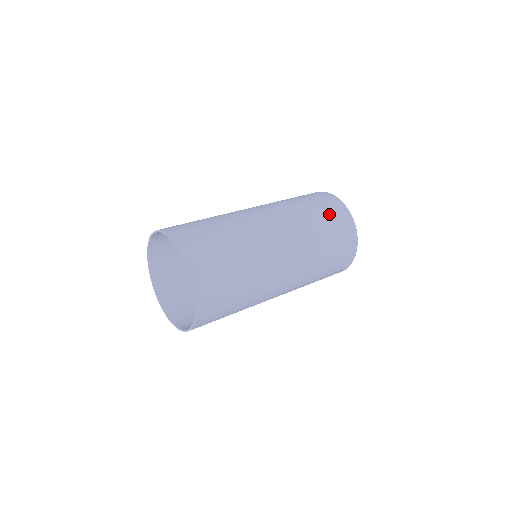
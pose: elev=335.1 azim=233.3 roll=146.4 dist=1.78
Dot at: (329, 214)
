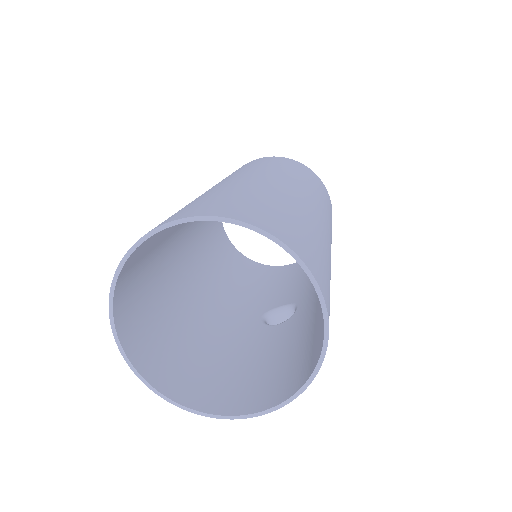
Dot at: (252, 163)
